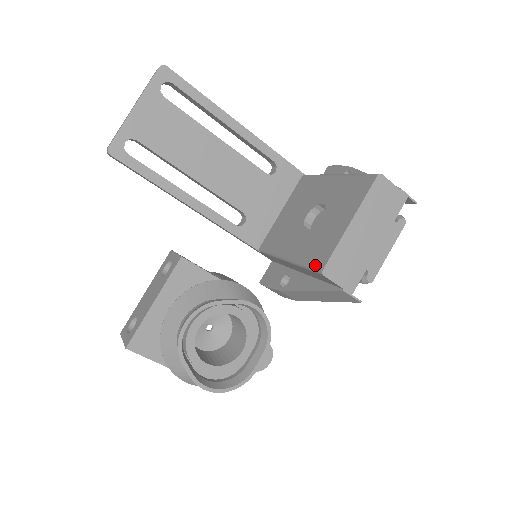
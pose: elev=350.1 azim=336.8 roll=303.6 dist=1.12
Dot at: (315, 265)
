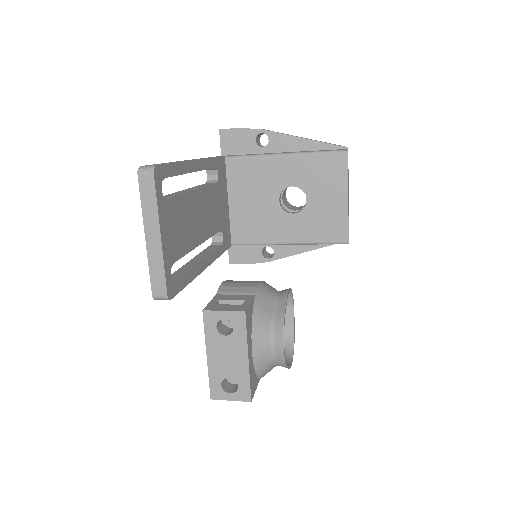
Dot at: (336, 240)
